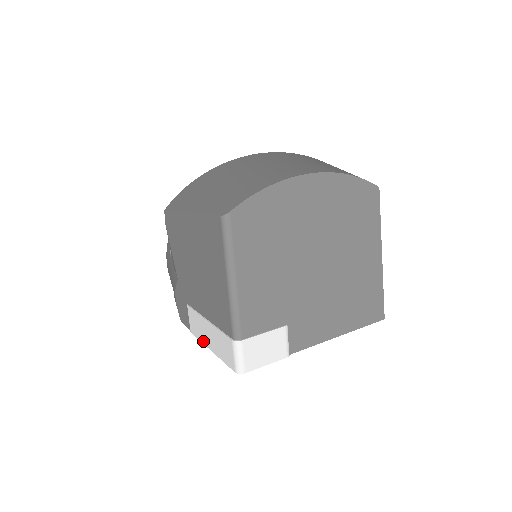
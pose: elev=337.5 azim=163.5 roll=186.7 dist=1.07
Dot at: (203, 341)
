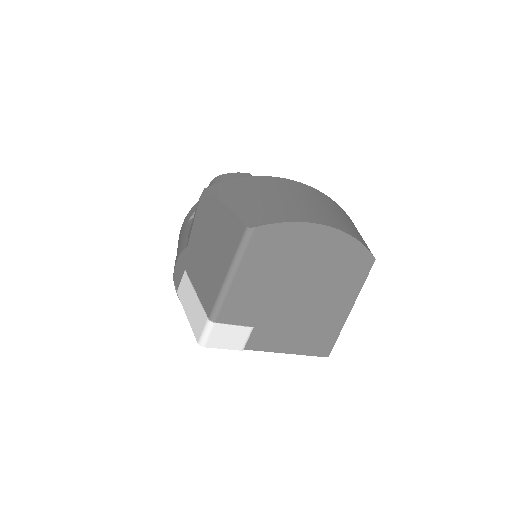
Dot at: (184, 305)
